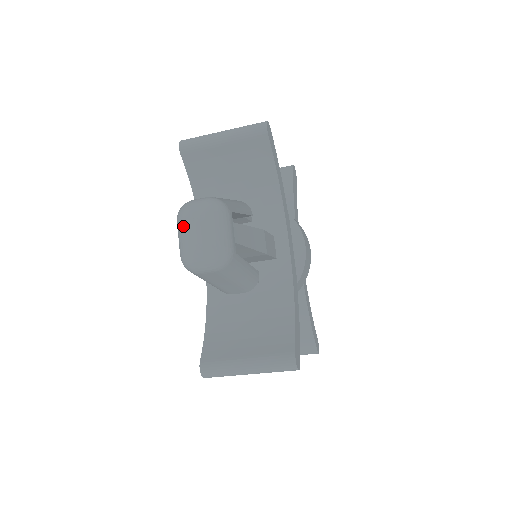
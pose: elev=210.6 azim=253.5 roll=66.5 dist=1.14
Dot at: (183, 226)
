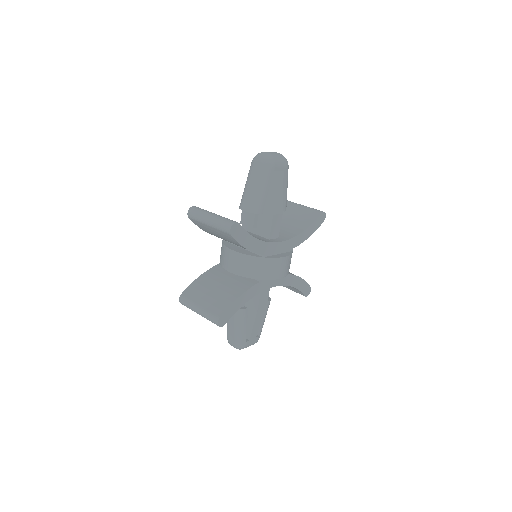
Dot at: occluded
